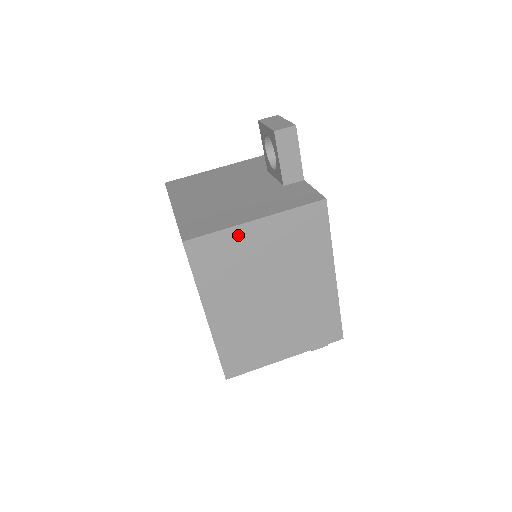
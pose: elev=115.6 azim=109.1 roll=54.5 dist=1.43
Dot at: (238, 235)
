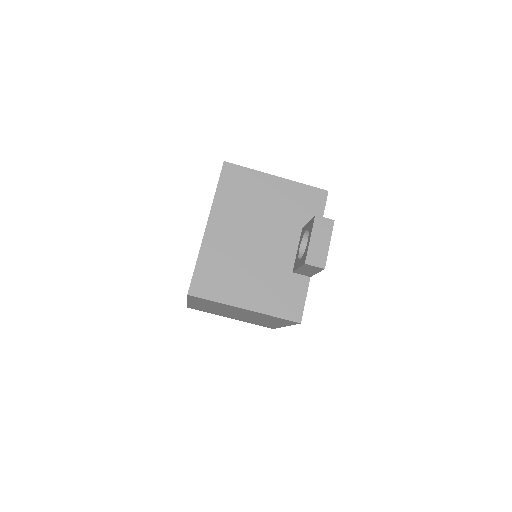
Dot at: (228, 306)
